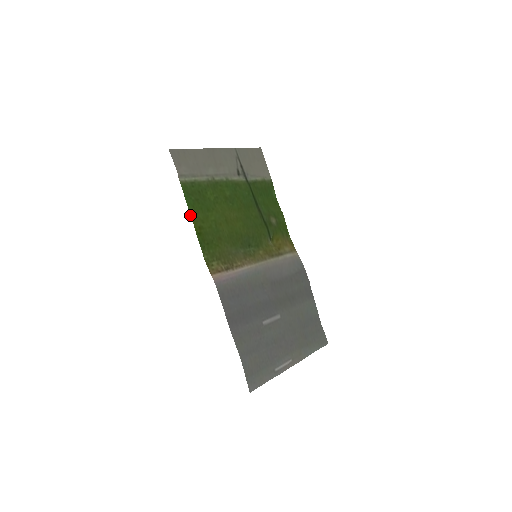
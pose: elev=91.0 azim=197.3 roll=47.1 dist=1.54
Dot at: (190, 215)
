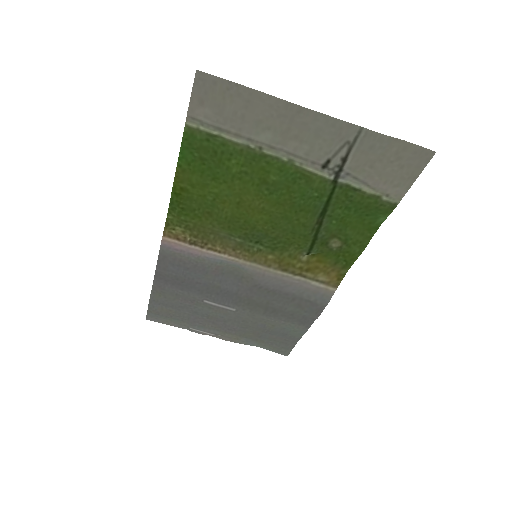
Dot at: (176, 169)
